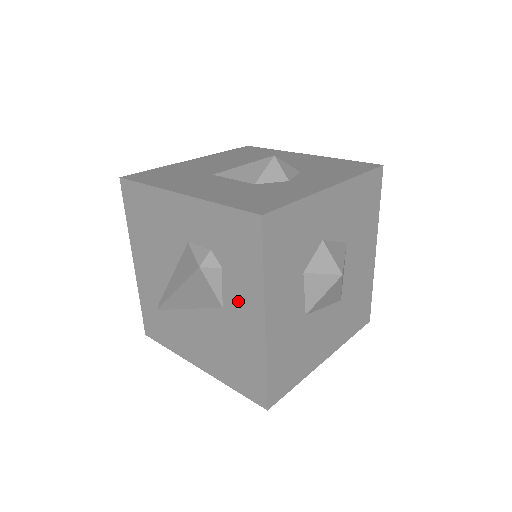
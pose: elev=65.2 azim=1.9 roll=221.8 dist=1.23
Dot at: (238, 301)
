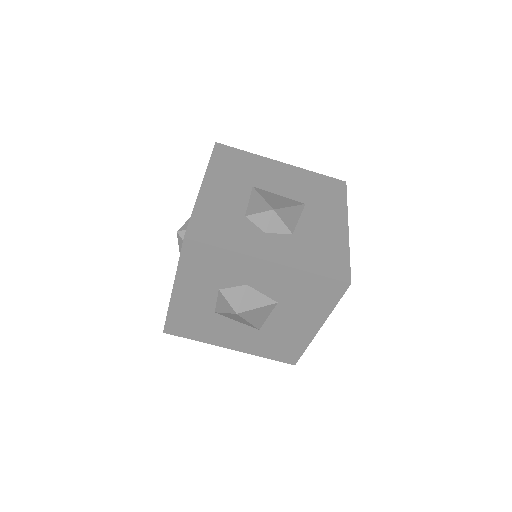
Dot at: occluded
